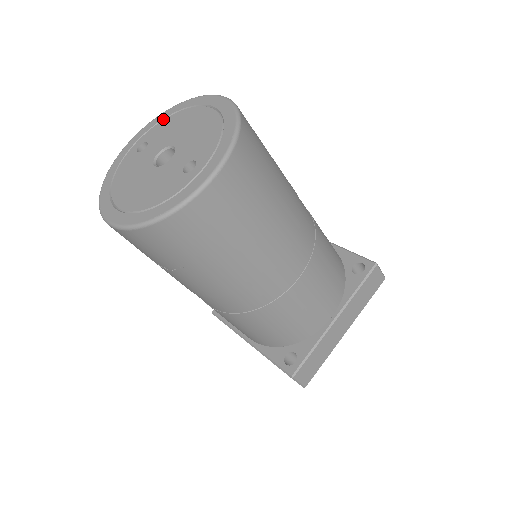
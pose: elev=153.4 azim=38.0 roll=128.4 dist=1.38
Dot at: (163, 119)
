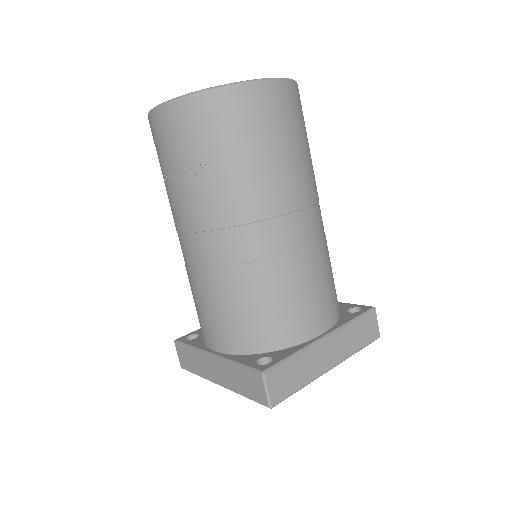
Dot at: occluded
